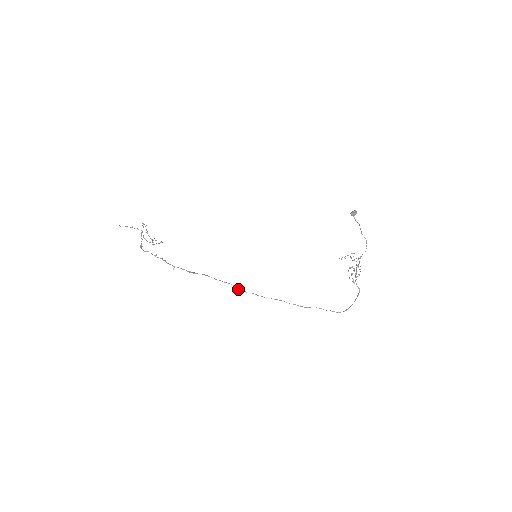
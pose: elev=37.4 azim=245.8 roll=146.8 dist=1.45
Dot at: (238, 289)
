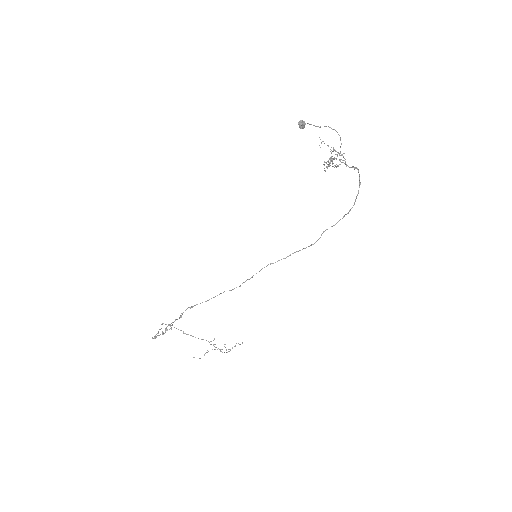
Dot at: occluded
